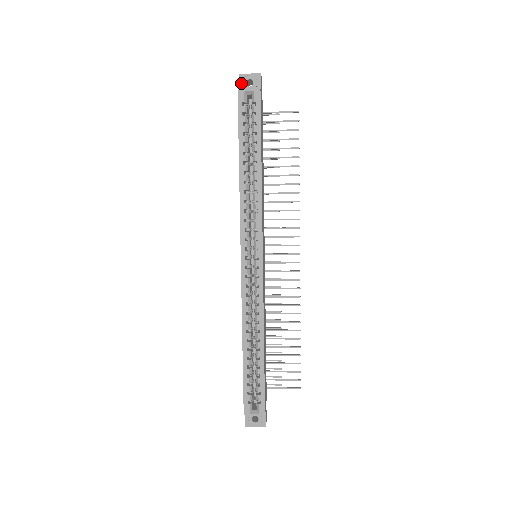
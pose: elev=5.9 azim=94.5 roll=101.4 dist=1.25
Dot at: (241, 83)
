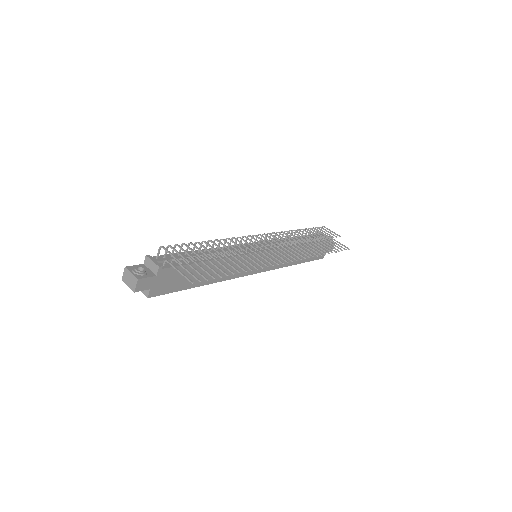
Dot at: occluded
